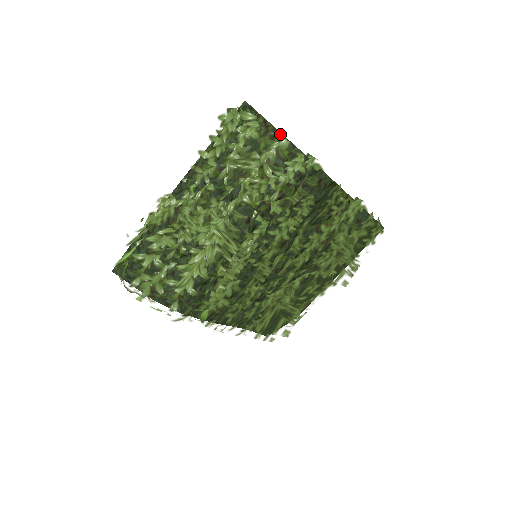
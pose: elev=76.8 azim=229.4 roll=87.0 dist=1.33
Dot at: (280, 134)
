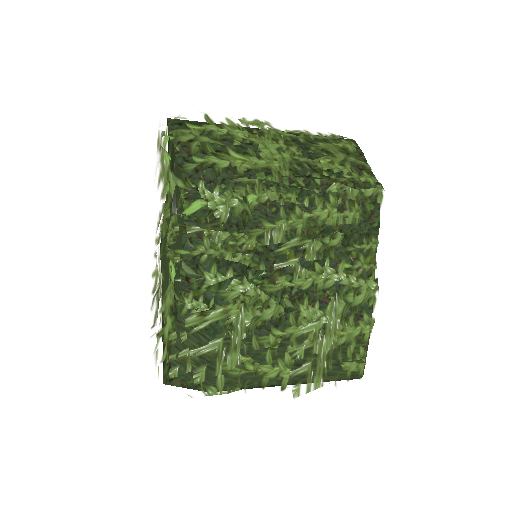
Dot at: (367, 164)
